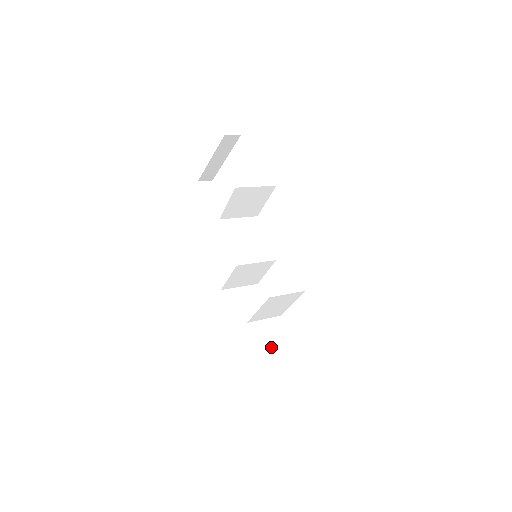
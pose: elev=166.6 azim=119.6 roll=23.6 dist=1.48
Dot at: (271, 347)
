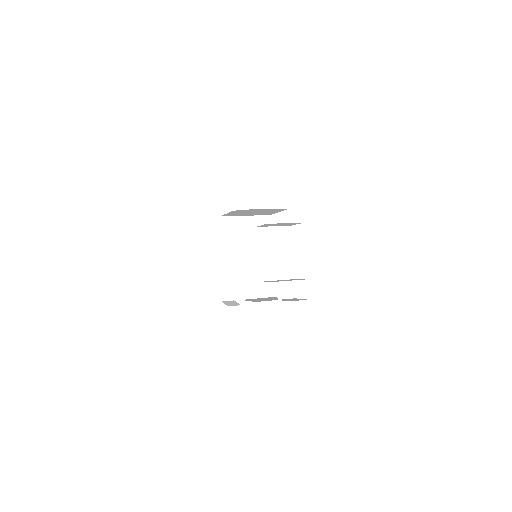
Dot at: (294, 300)
